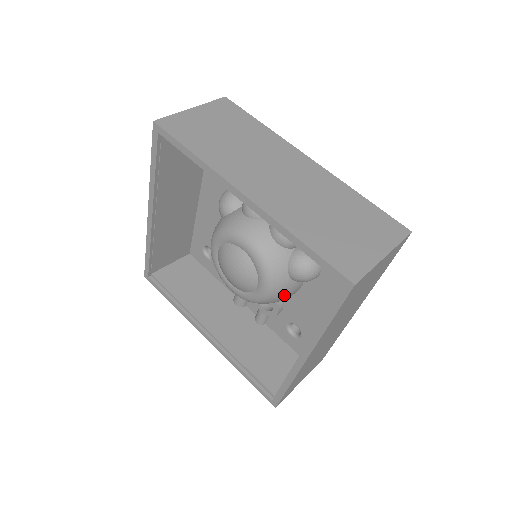
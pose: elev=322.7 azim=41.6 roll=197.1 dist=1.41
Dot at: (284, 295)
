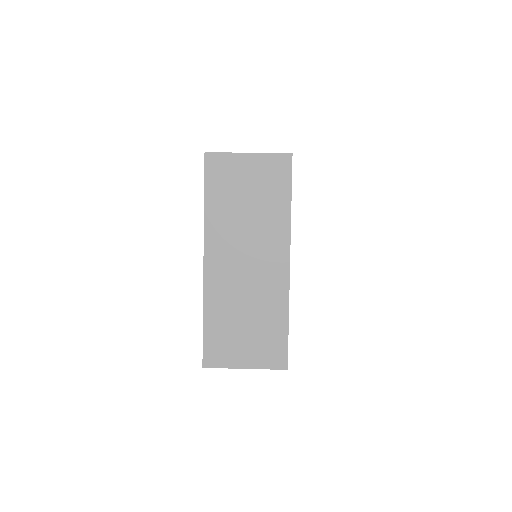
Dot at: occluded
